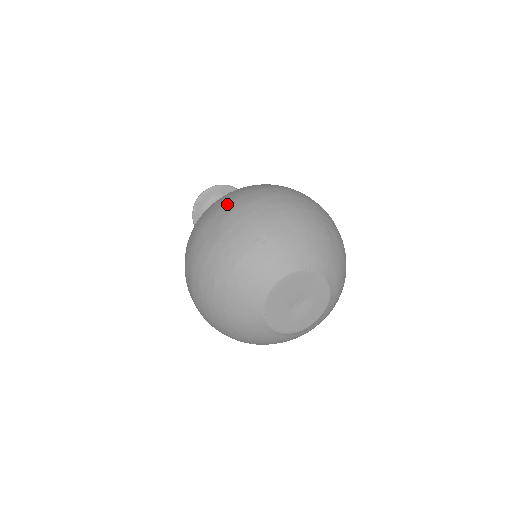
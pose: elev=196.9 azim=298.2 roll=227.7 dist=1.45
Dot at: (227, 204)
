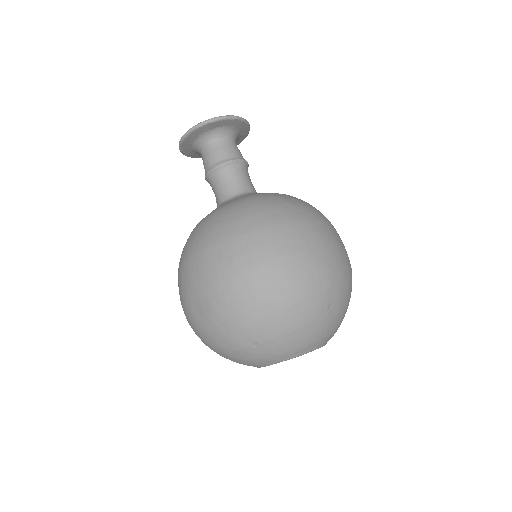
Dot at: (213, 286)
